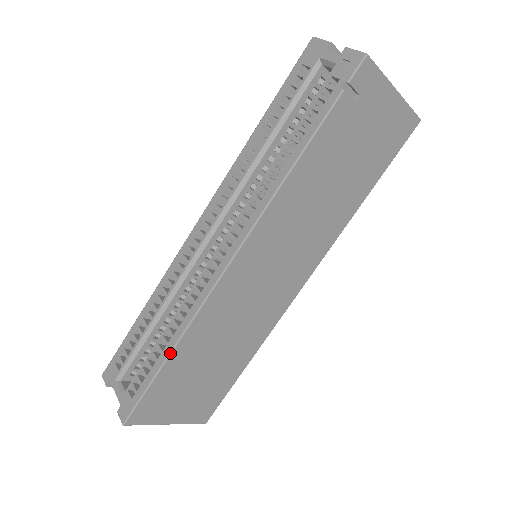
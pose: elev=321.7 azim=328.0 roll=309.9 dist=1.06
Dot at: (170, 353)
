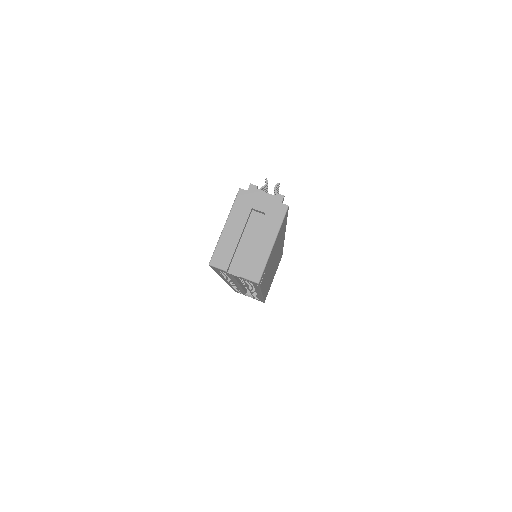
Dot at: occluded
